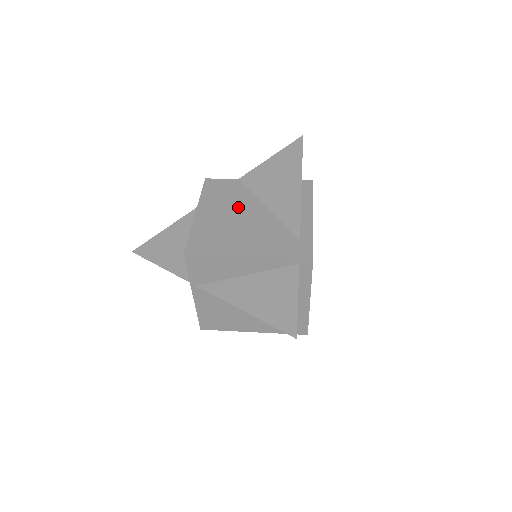
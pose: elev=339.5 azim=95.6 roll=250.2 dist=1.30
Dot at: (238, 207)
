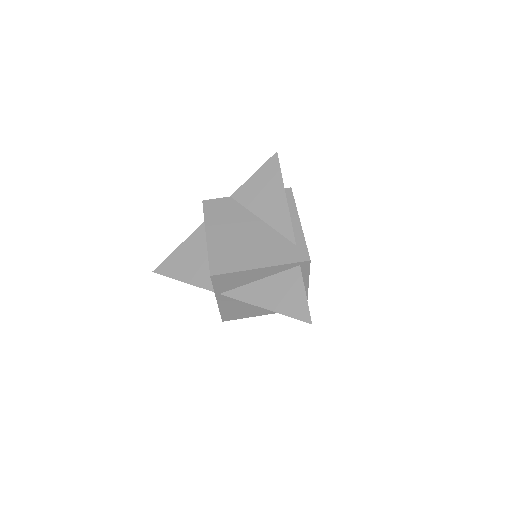
Dot at: (239, 224)
